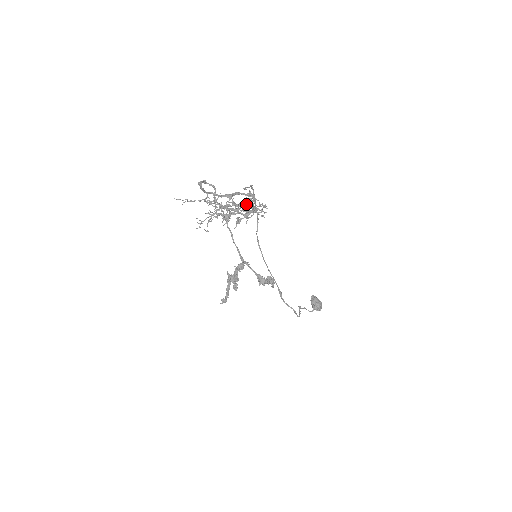
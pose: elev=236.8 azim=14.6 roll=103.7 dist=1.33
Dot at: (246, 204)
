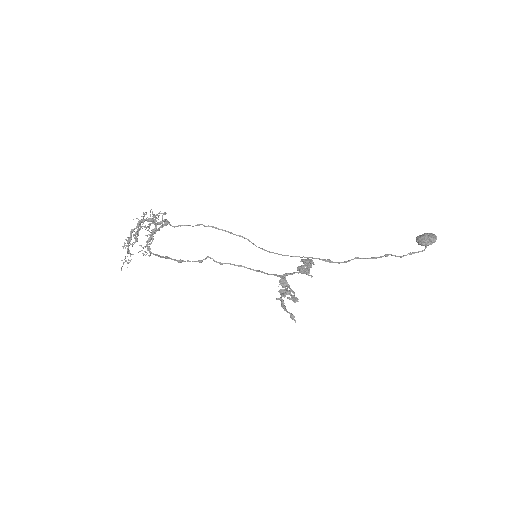
Dot at: (155, 226)
